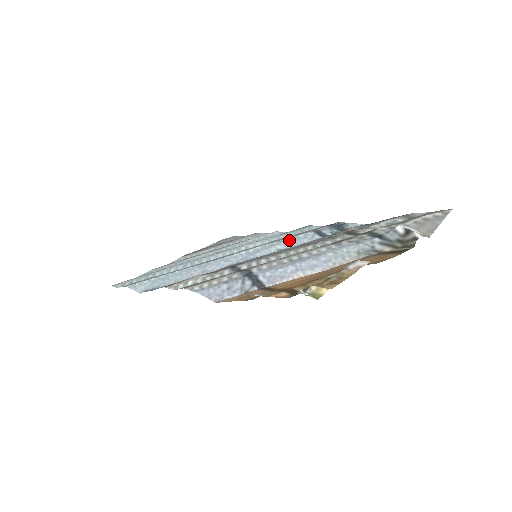
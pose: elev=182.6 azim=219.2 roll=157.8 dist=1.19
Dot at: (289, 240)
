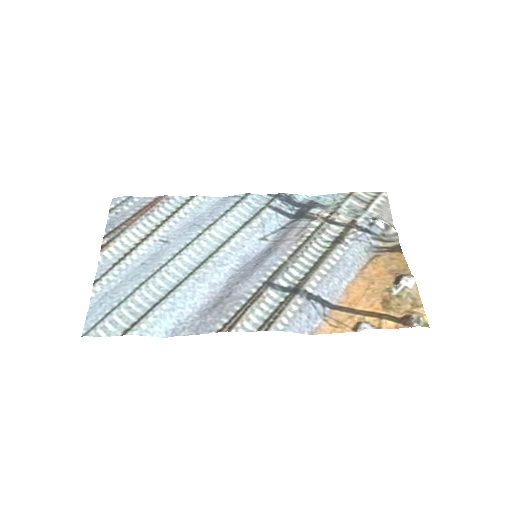
Dot at: (260, 225)
